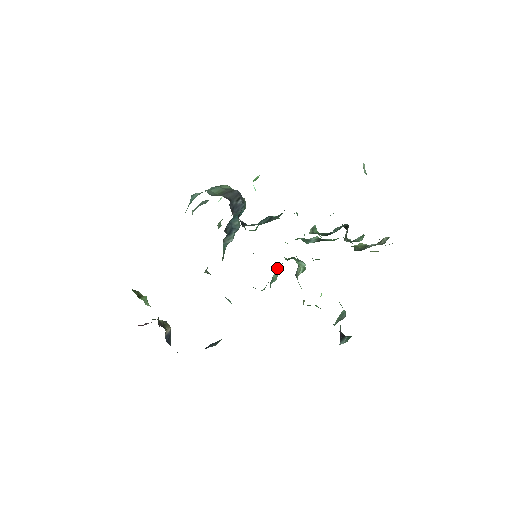
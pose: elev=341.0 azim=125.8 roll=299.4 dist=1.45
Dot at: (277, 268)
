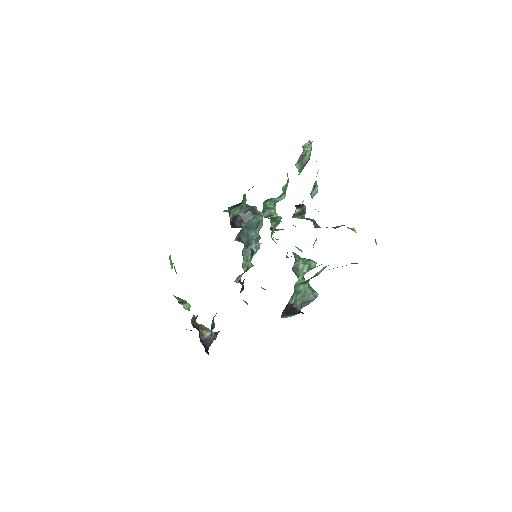
Dot at: occluded
